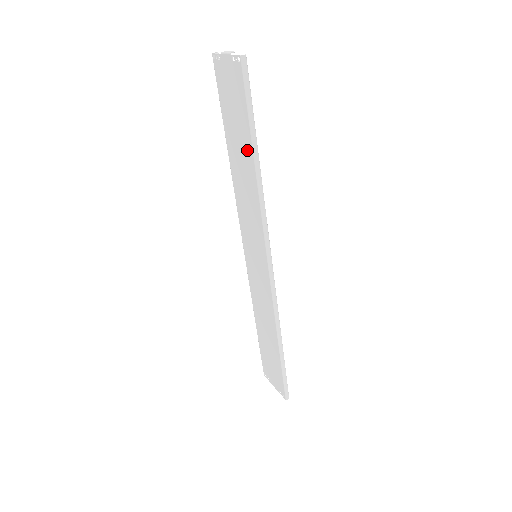
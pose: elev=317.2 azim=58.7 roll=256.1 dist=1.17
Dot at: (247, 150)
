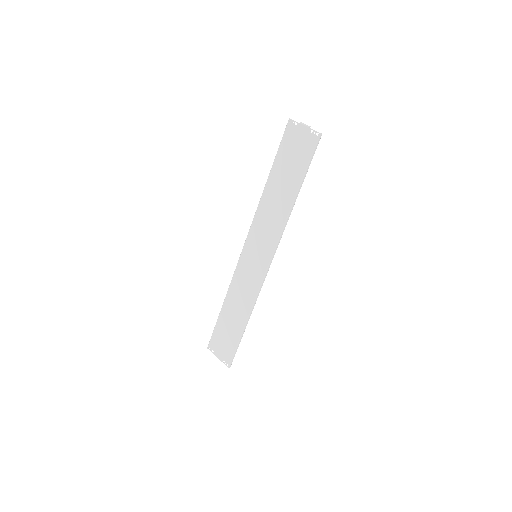
Dot at: (292, 187)
